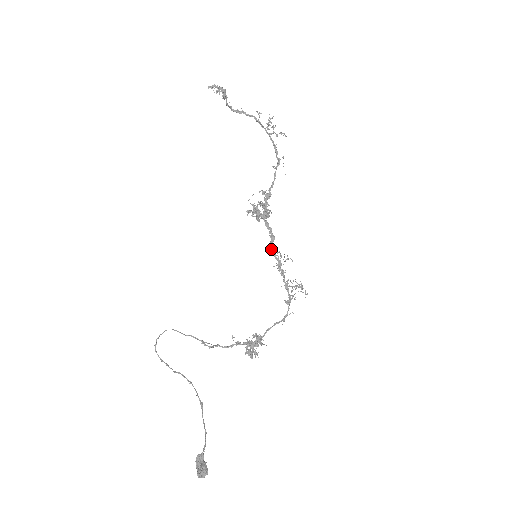
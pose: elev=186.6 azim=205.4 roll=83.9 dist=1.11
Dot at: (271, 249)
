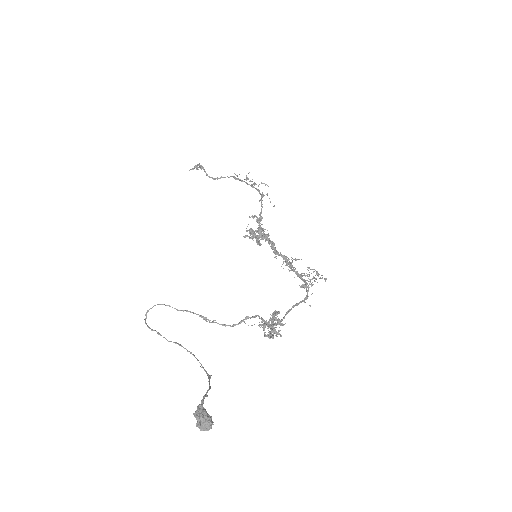
Dot at: (273, 252)
